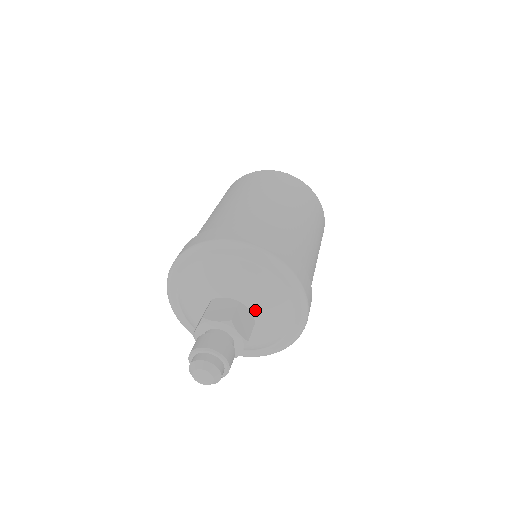
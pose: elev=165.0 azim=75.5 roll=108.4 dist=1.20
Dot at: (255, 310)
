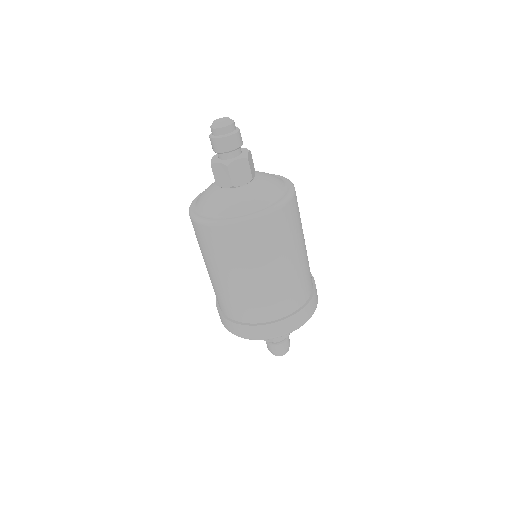
Dot at: occluded
